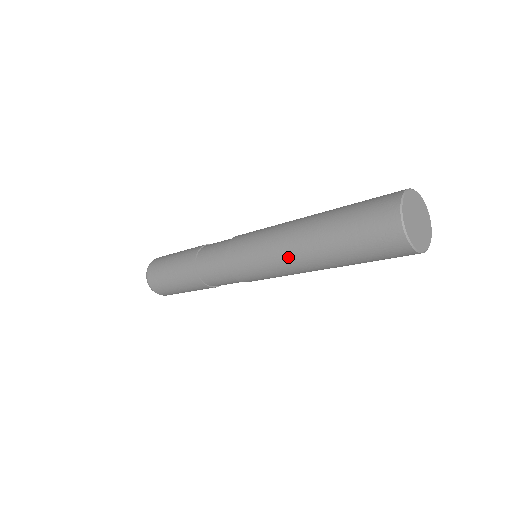
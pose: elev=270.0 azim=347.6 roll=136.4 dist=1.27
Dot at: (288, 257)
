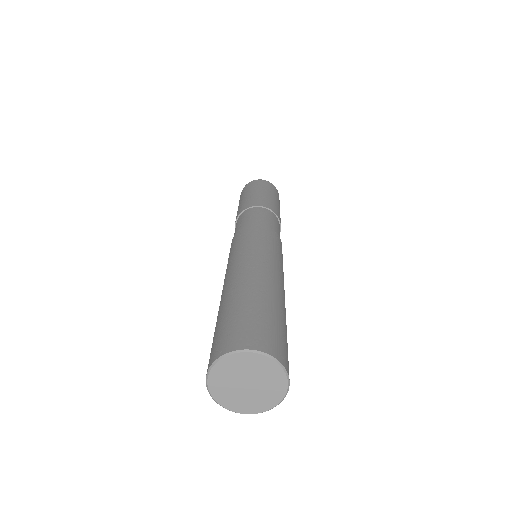
Dot at: occluded
